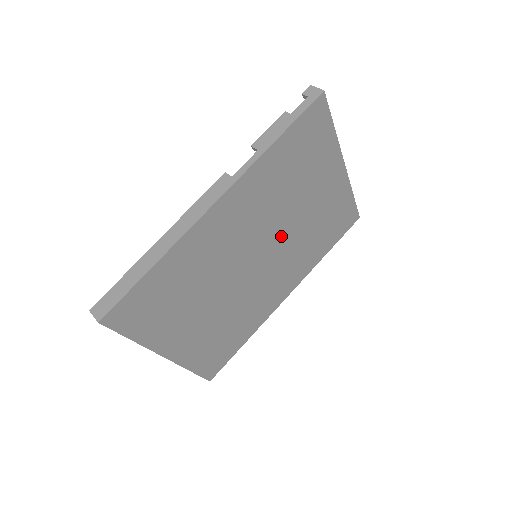
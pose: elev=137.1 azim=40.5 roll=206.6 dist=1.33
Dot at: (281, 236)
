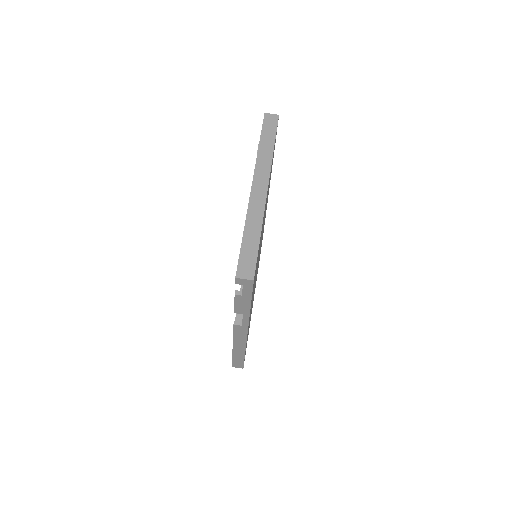
Dot at: occluded
